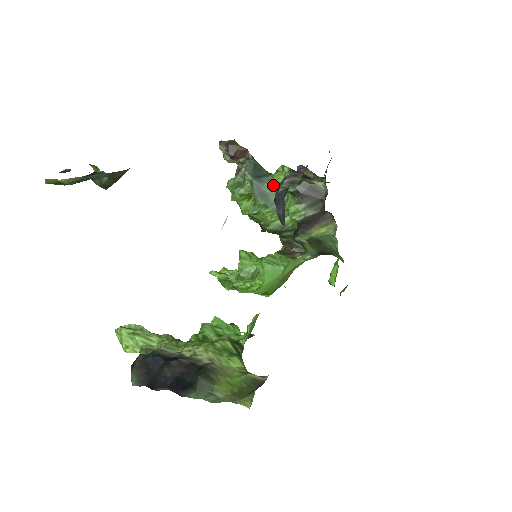
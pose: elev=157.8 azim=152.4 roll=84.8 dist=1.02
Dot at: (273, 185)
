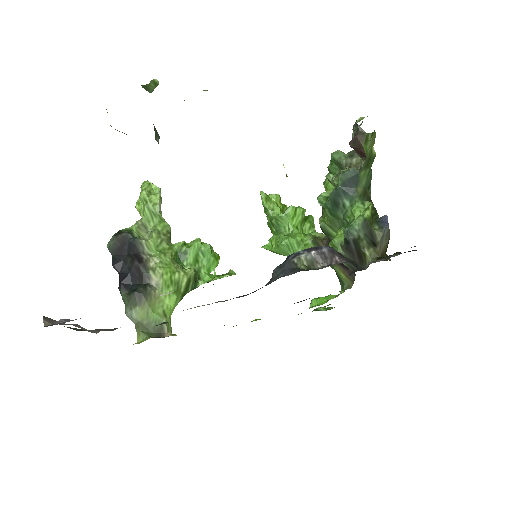
Dot at: (349, 207)
